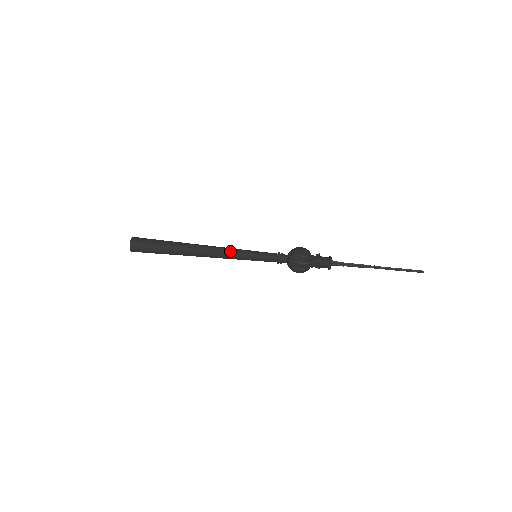
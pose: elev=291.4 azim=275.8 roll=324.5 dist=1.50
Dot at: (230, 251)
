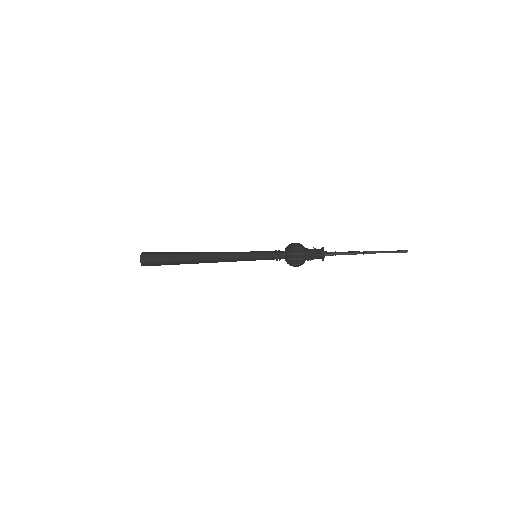
Dot at: occluded
